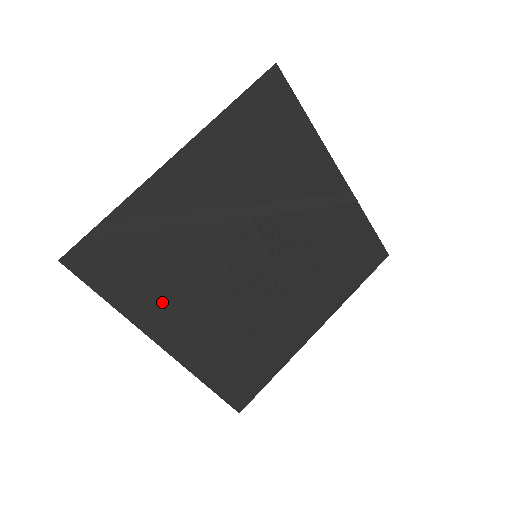
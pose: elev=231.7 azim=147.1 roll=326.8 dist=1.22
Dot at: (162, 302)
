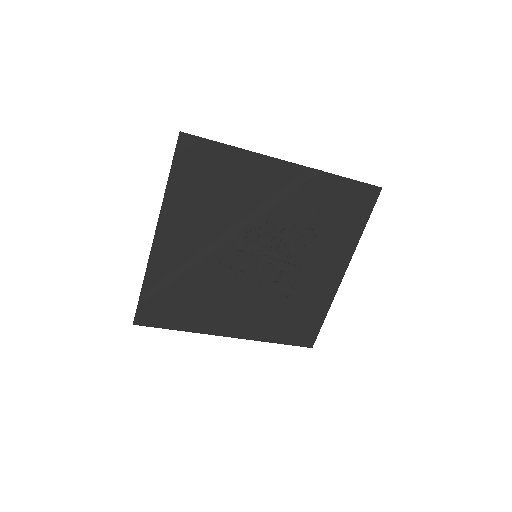
Dot at: (209, 314)
